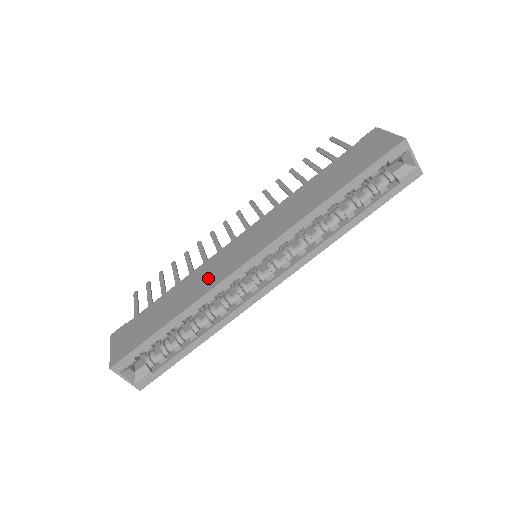
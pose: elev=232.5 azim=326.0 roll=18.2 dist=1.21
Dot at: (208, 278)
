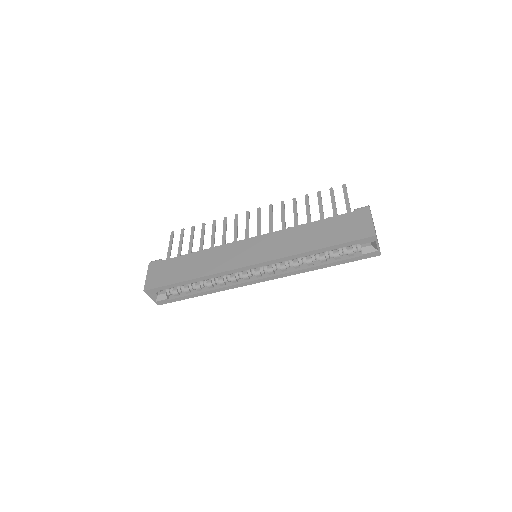
Dot at: (220, 262)
